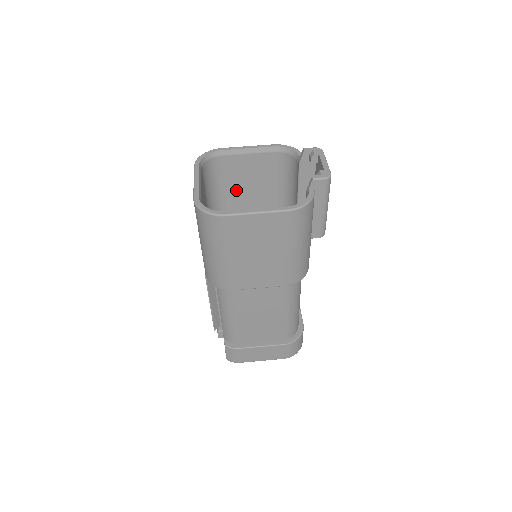
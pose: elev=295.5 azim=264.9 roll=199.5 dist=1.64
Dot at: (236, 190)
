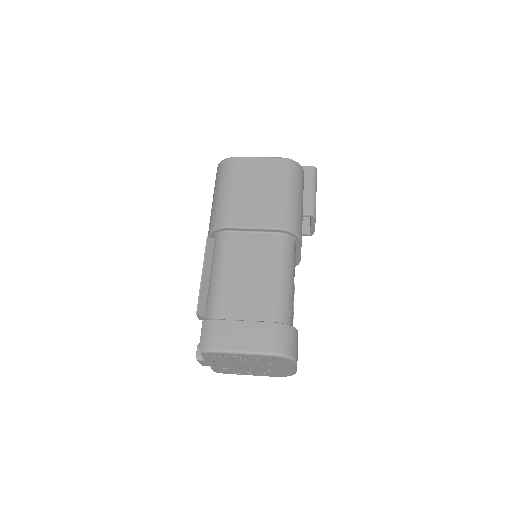
Dot at: occluded
